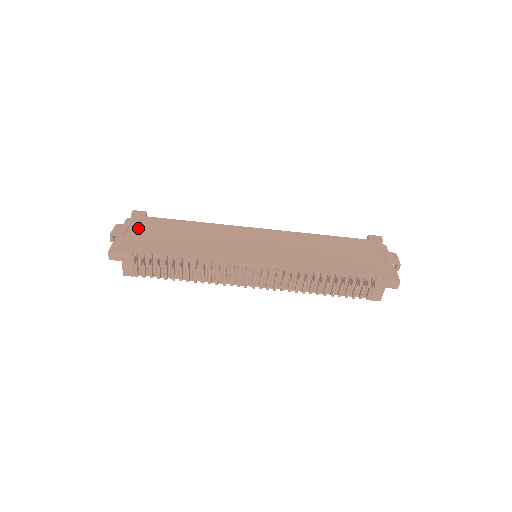
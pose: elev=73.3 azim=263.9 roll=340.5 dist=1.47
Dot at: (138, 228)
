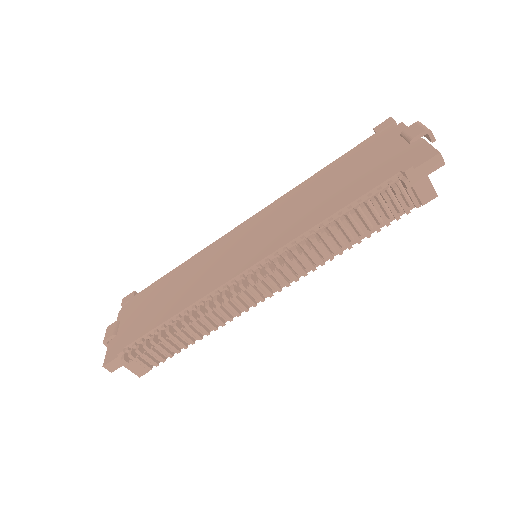
Dot at: (126, 317)
